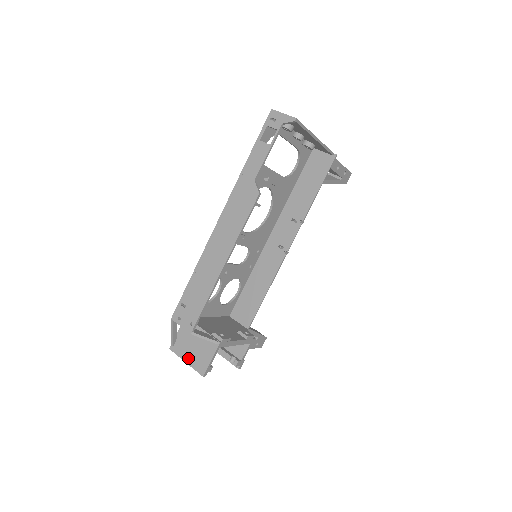
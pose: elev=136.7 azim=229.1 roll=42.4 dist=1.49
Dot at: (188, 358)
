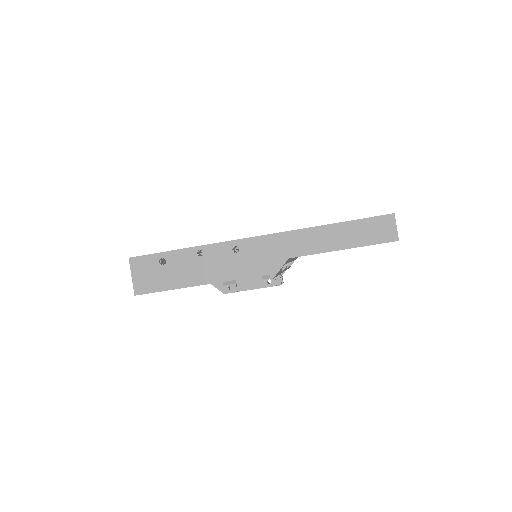
Dot at: occluded
